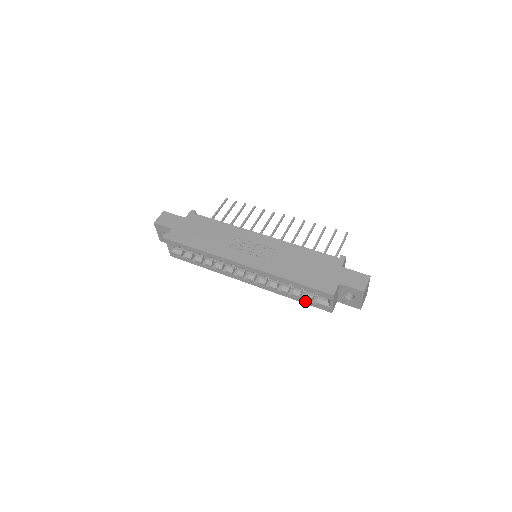
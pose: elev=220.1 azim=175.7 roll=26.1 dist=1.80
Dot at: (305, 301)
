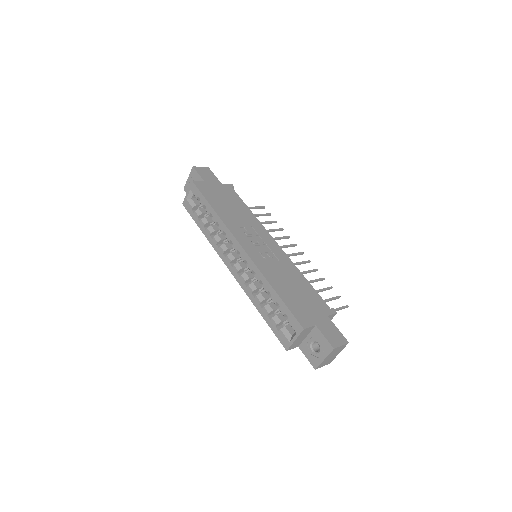
Dot at: (270, 322)
